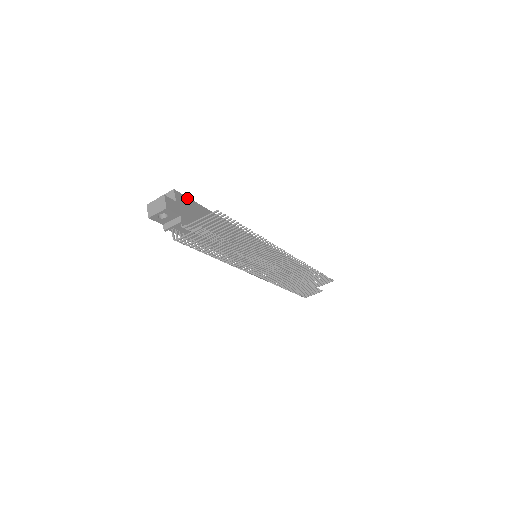
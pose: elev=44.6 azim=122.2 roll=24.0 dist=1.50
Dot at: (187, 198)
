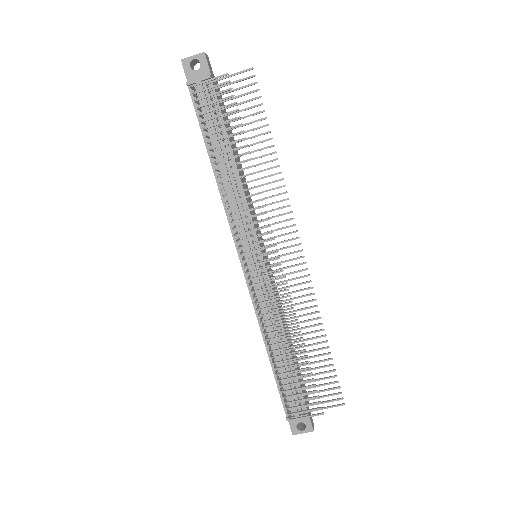
Dot at: occluded
